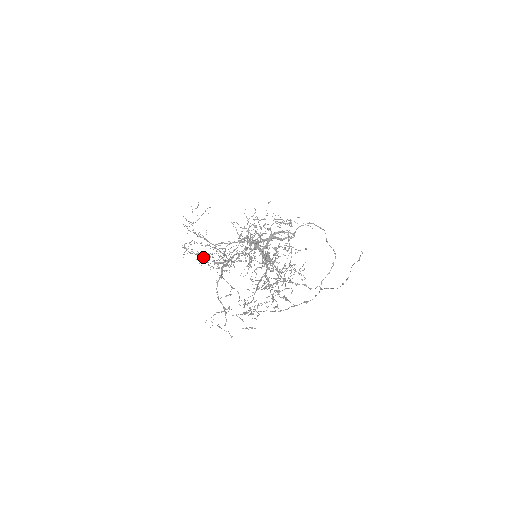
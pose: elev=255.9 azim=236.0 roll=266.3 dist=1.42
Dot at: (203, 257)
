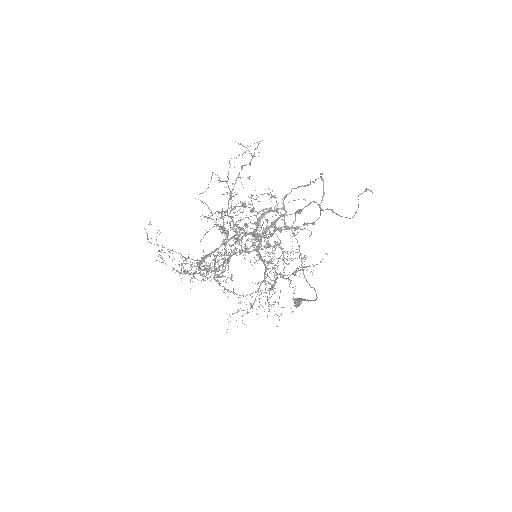
Dot at: (180, 253)
